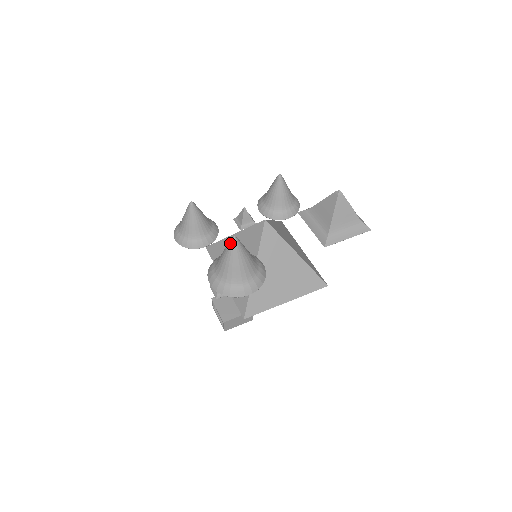
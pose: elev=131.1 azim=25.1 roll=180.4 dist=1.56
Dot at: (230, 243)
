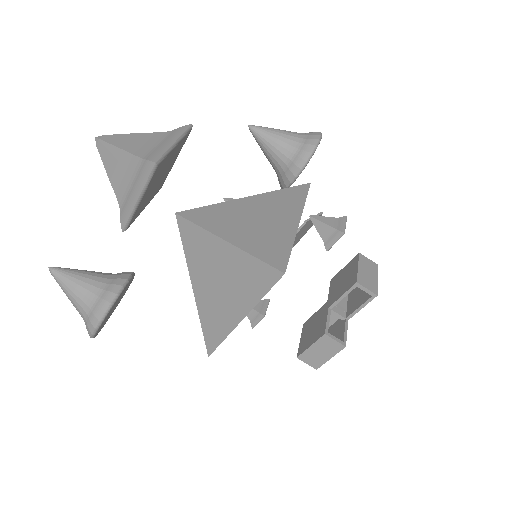
Dot at: occluded
